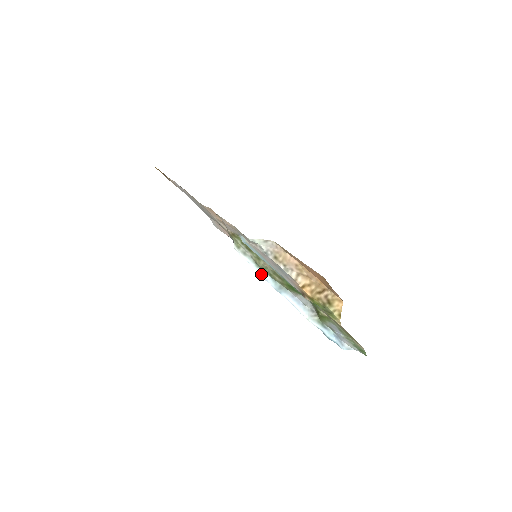
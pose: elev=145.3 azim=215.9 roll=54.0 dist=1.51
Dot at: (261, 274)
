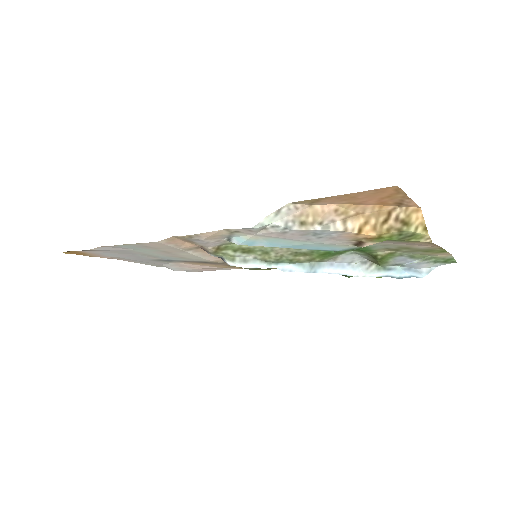
Dot at: (279, 269)
